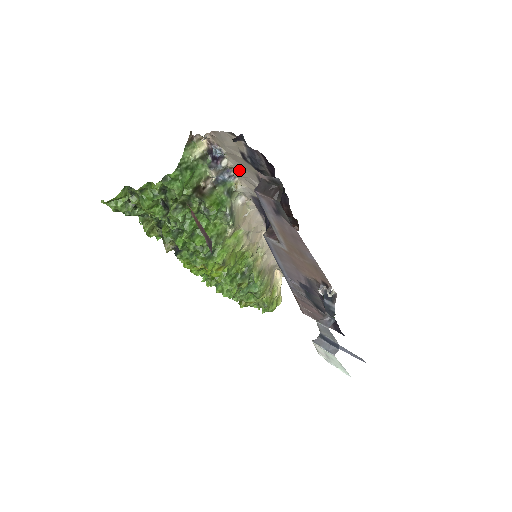
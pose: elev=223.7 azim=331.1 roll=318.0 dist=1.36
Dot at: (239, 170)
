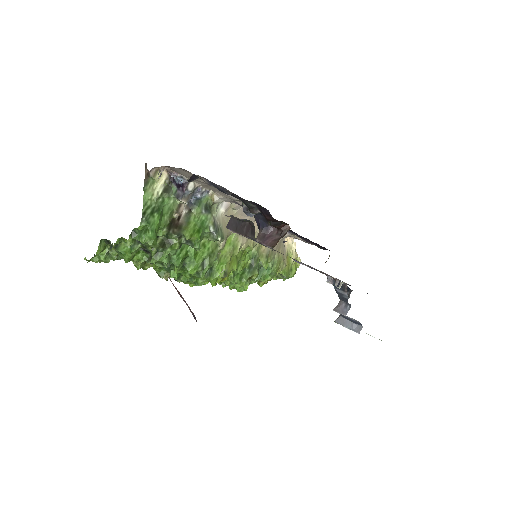
Dot at: (209, 187)
